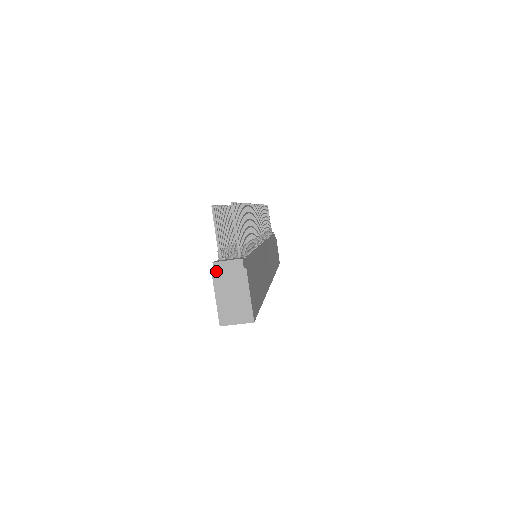
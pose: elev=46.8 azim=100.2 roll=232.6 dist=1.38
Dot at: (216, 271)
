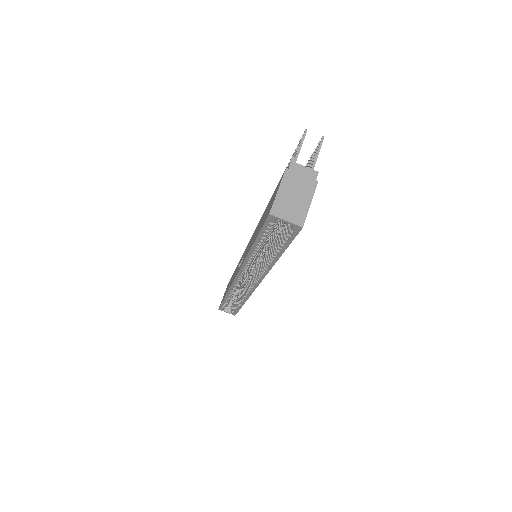
Dot at: (291, 169)
